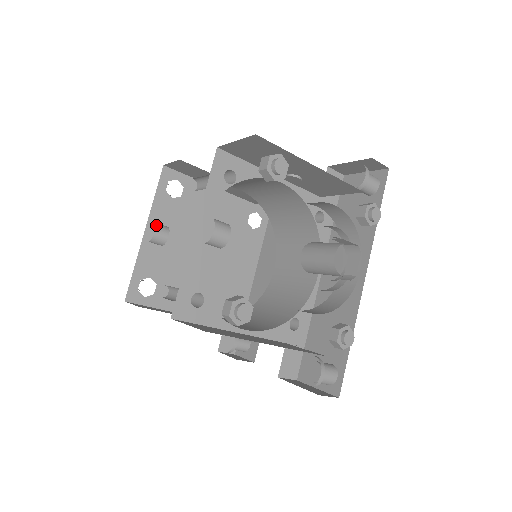
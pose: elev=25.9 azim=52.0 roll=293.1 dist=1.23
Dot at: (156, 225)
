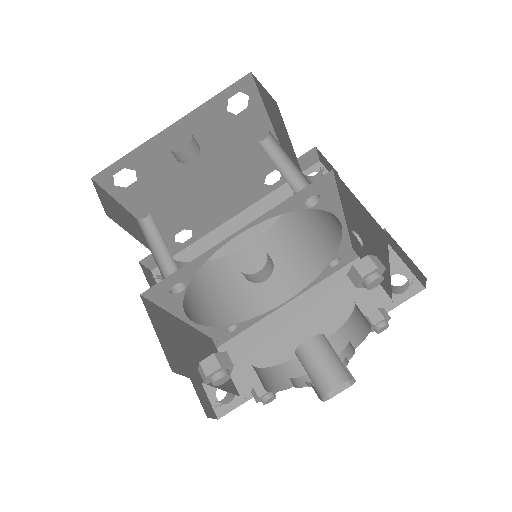
Dot at: (191, 141)
